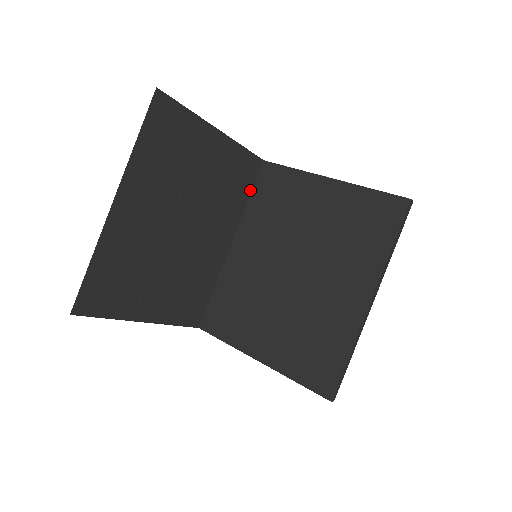
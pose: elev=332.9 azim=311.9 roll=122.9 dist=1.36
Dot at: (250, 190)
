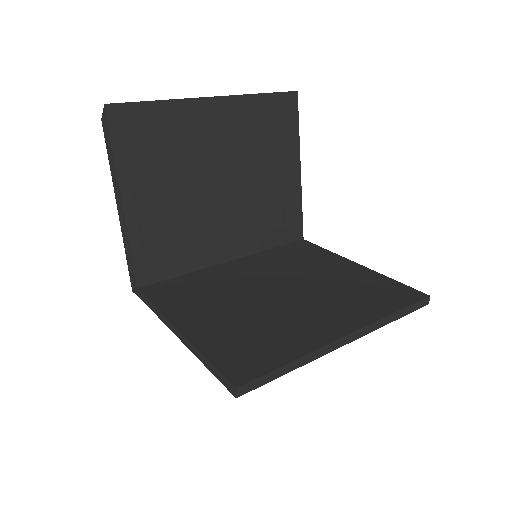
Dot at: (278, 244)
